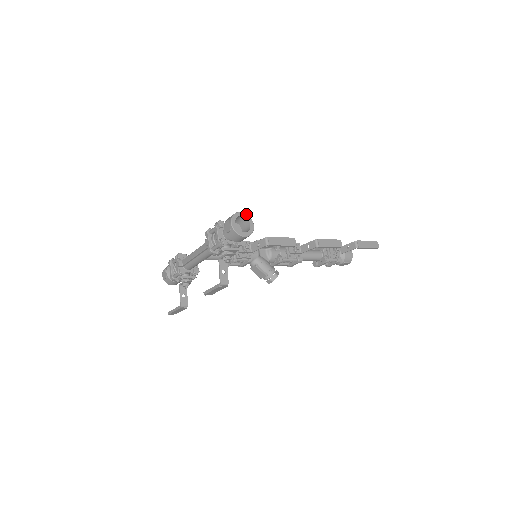
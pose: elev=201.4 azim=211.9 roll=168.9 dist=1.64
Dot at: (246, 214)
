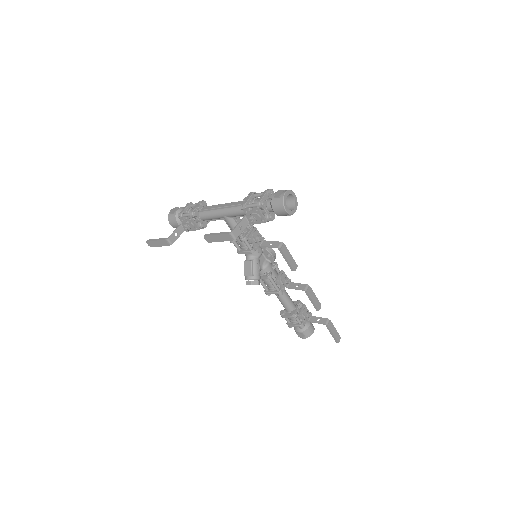
Dot at: occluded
